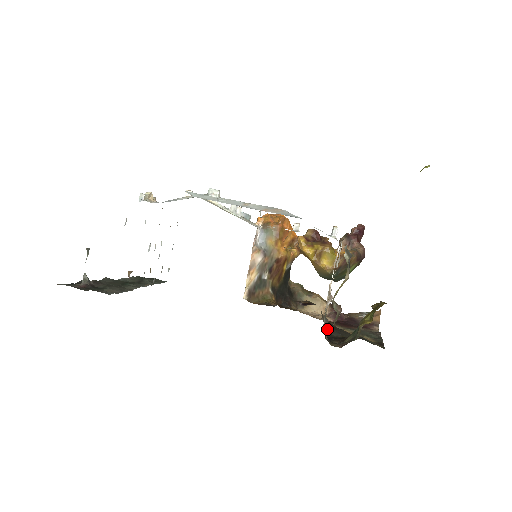
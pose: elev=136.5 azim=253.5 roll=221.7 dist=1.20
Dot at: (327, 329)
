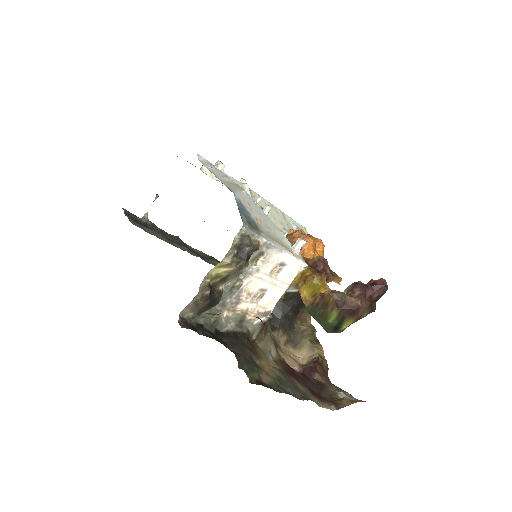
Dot at: (228, 333)
